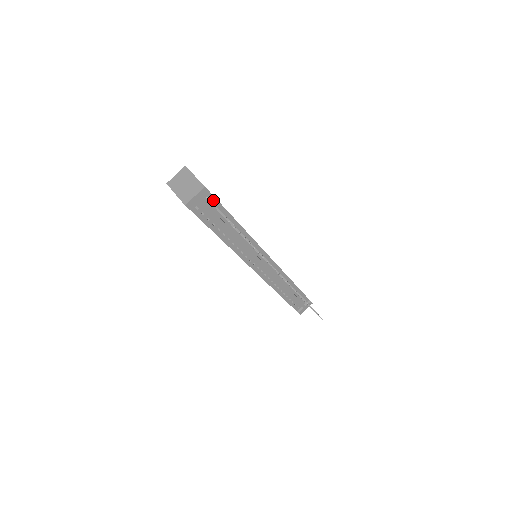
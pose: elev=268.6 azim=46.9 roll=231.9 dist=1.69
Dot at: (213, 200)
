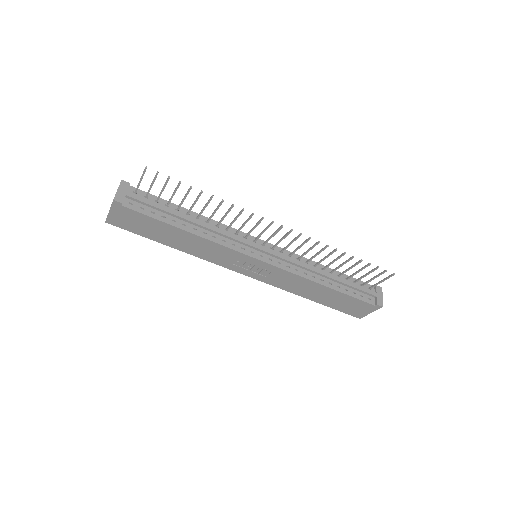
Dot at: (143, 194)
